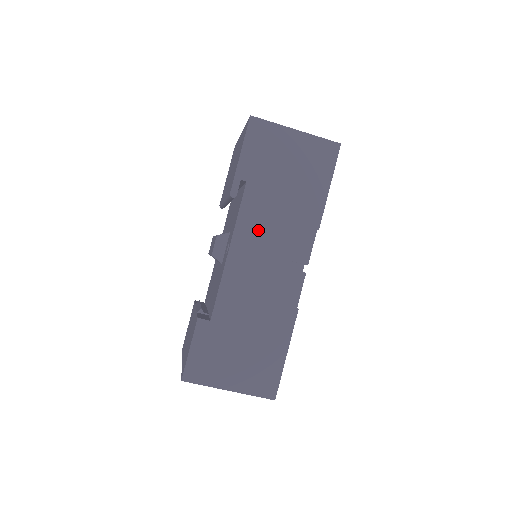
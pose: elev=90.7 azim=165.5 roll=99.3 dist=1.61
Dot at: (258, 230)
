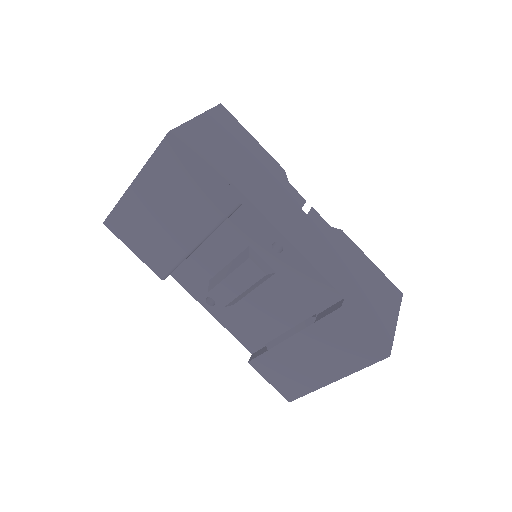
Dot at: (276, 208)
